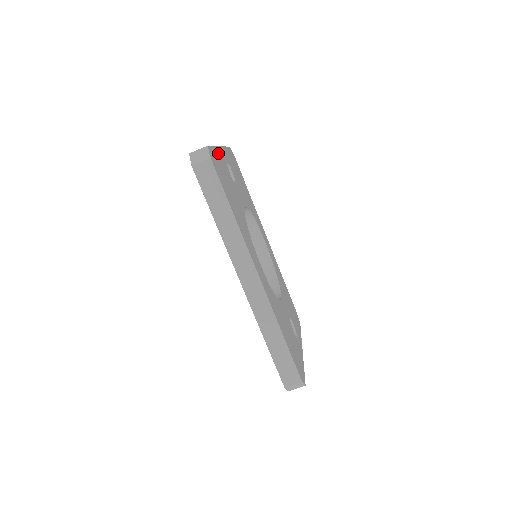
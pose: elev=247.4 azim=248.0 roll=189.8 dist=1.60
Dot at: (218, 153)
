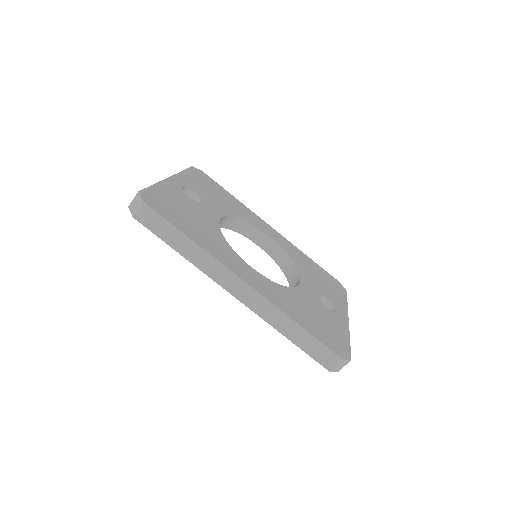
Dot at: (163, 187)
